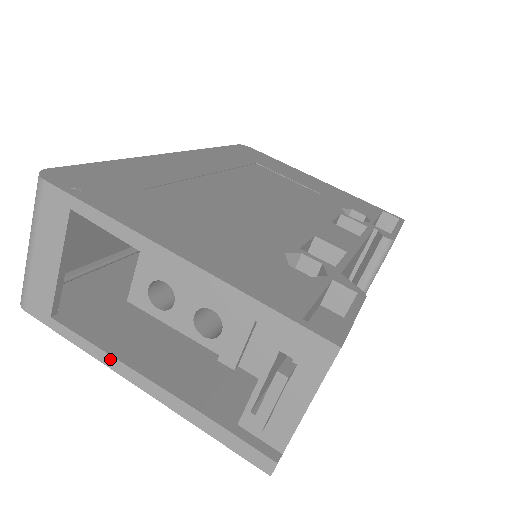
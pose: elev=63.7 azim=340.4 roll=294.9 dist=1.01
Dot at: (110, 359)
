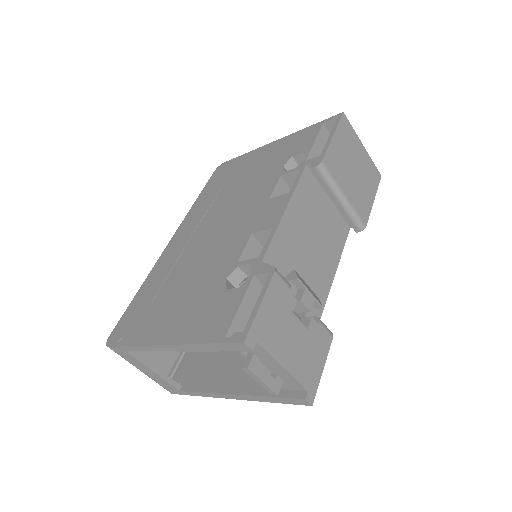
Dot at: (212, 394)
